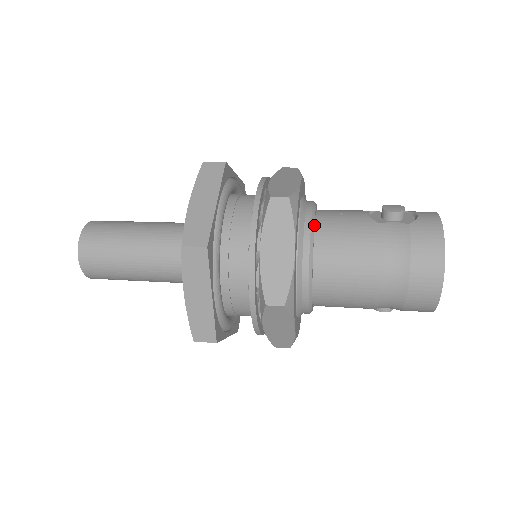
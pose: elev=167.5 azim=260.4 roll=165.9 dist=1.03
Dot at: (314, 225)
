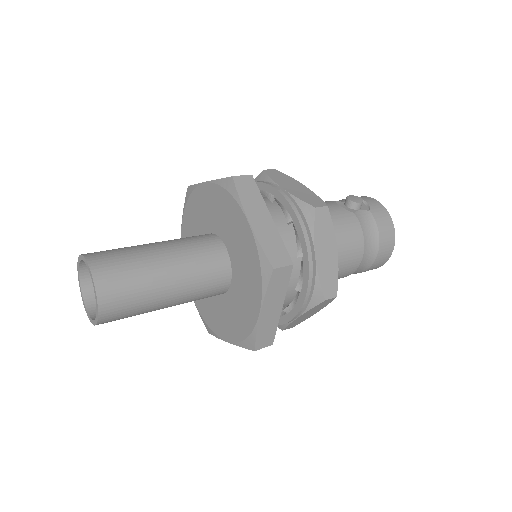
Dot at: occluded
